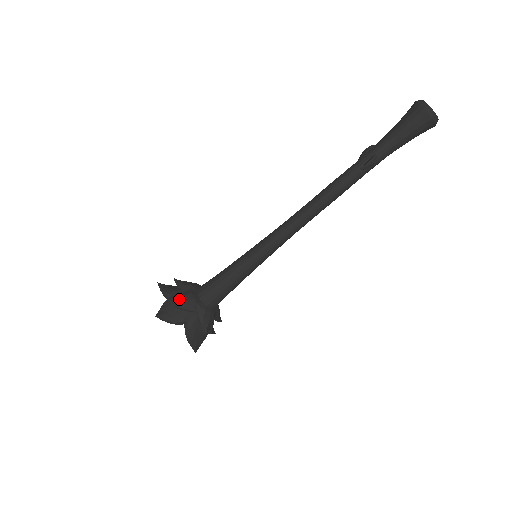
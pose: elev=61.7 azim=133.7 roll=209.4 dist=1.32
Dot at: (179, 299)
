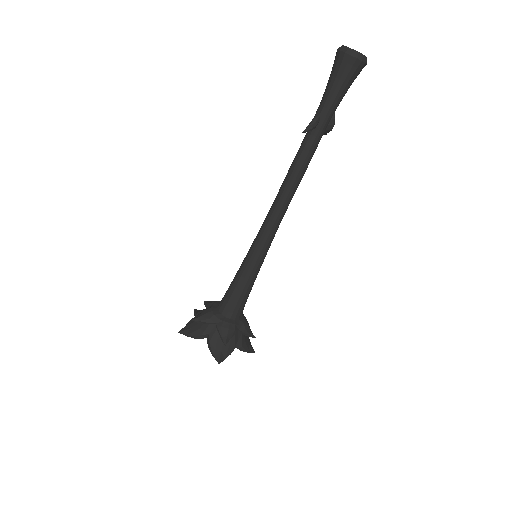
Dot at: (199, 314)
